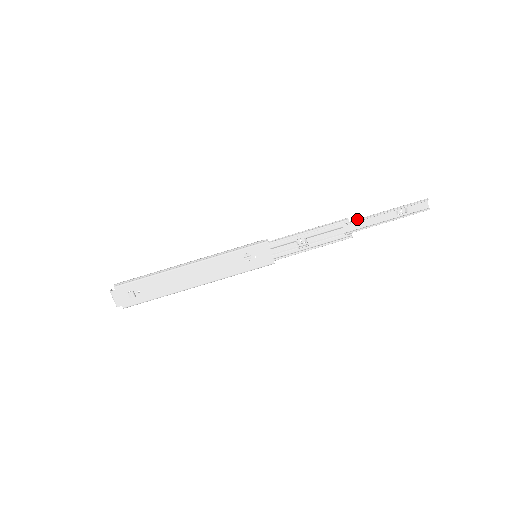
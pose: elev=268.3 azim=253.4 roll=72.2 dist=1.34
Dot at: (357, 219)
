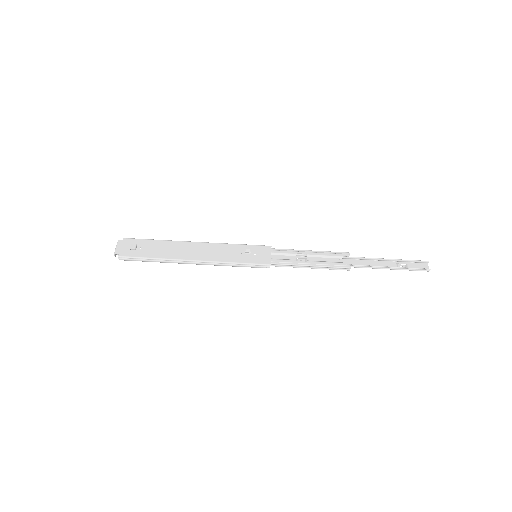
Dot at: (358, 258)
